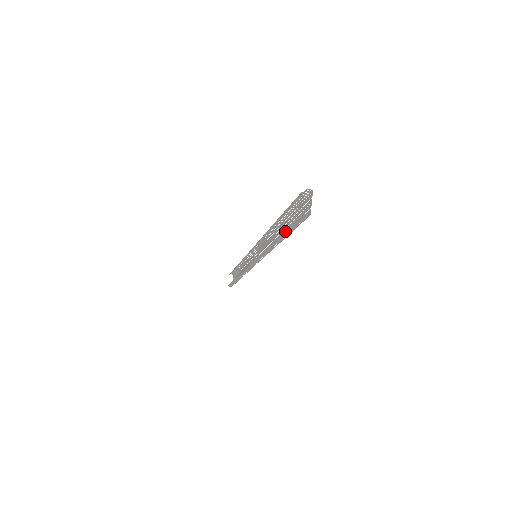
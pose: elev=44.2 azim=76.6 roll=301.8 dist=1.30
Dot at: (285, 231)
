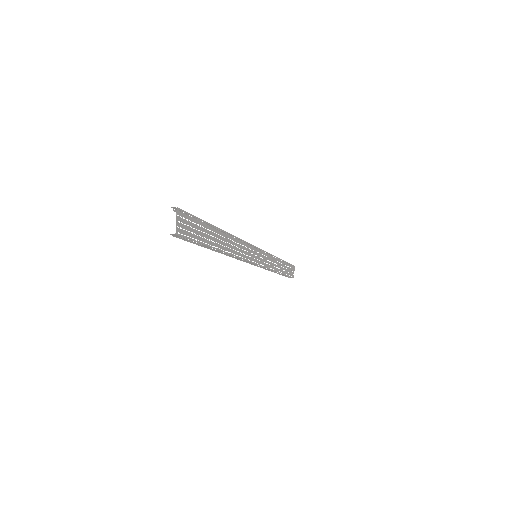
Dot at: (198, 245)
